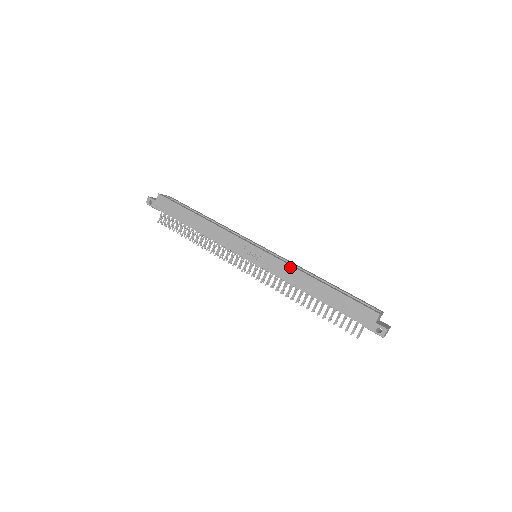
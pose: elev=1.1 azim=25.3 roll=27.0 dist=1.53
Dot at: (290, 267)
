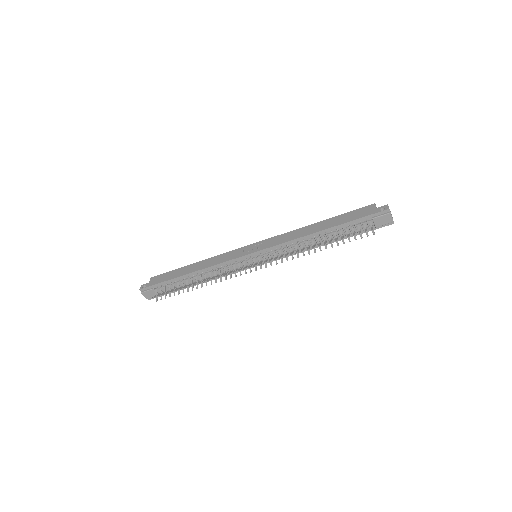
Dot at: (288, 233)
